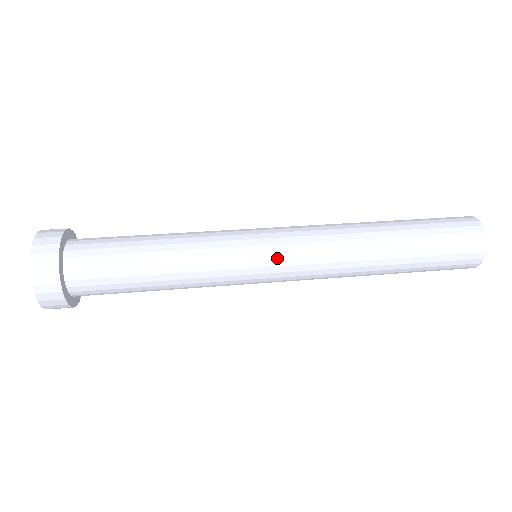
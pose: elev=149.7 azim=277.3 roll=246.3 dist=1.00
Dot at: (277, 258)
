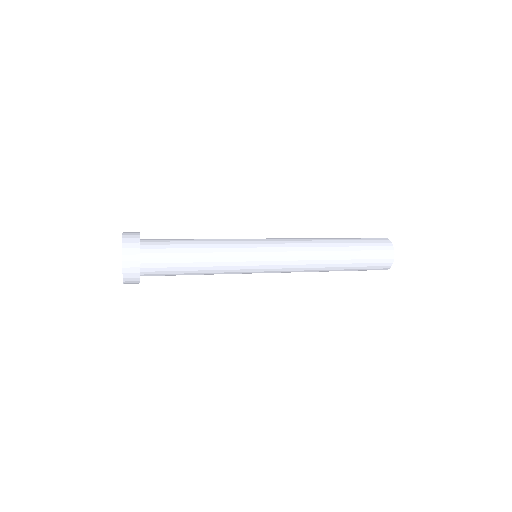
Dot at: (267, 239)
